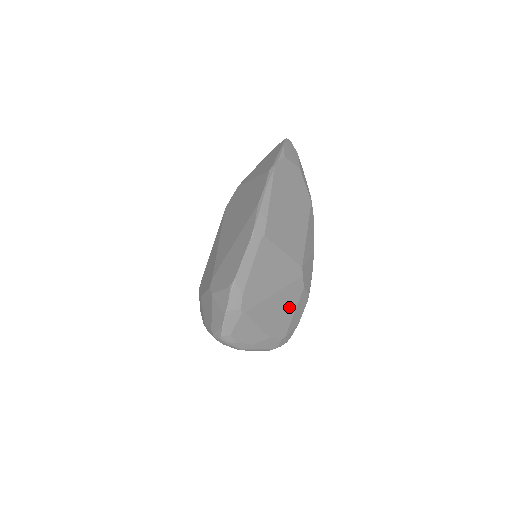
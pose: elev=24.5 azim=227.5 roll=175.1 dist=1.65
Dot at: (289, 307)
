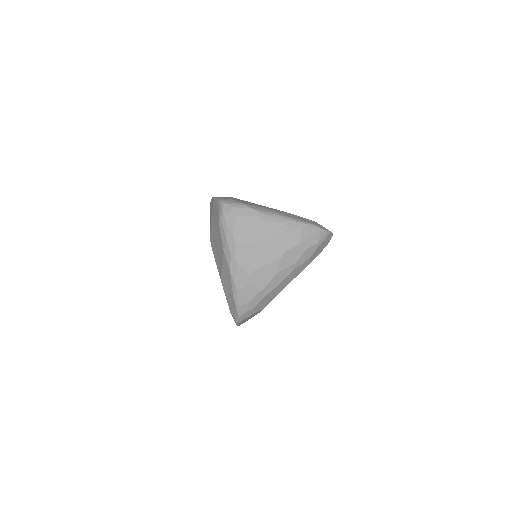
Dot at: occluded
